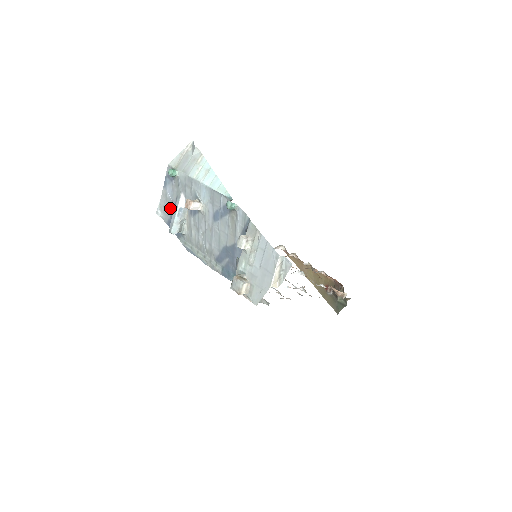
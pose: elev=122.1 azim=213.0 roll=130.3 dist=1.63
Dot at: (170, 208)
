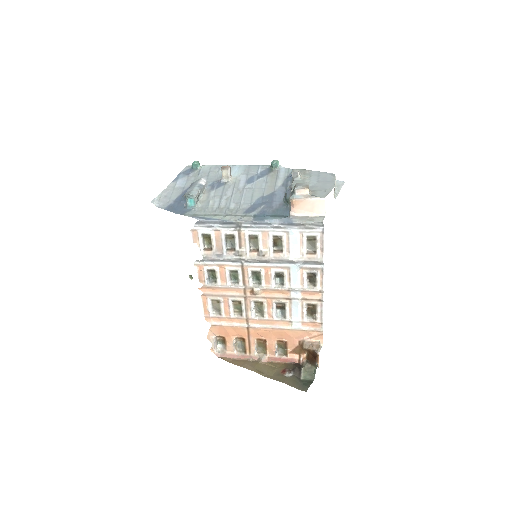
Dot at: (177, 194)
